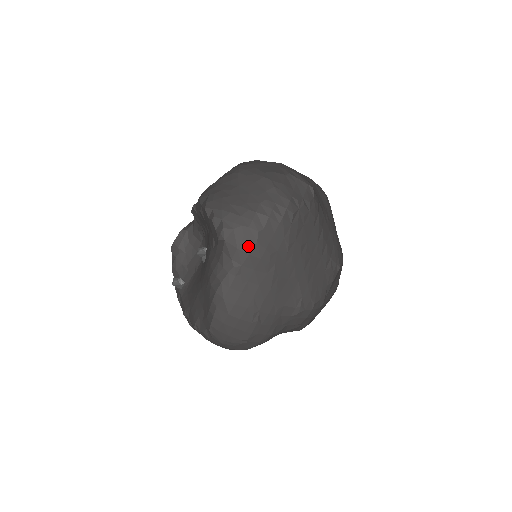
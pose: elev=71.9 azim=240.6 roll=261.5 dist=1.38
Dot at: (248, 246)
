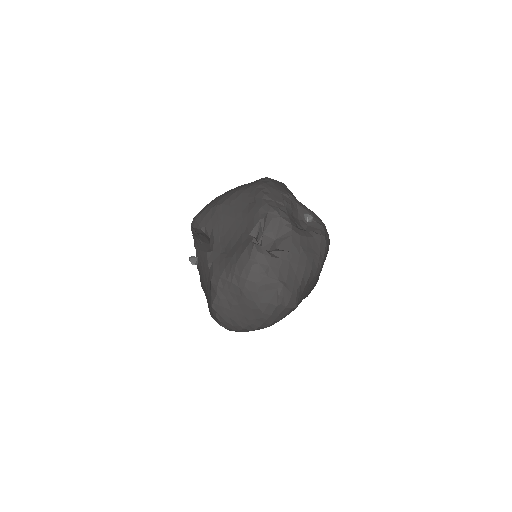
Dot at: occluded
